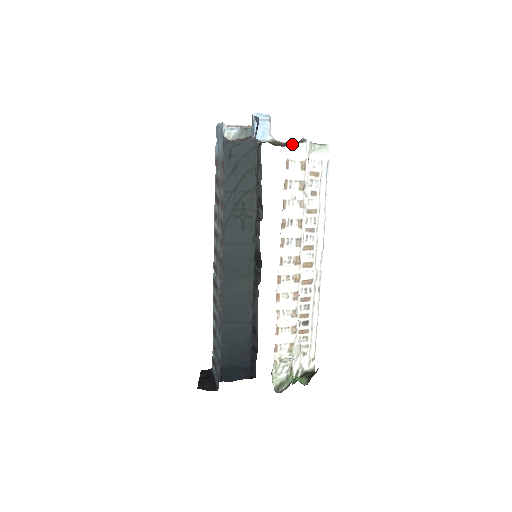
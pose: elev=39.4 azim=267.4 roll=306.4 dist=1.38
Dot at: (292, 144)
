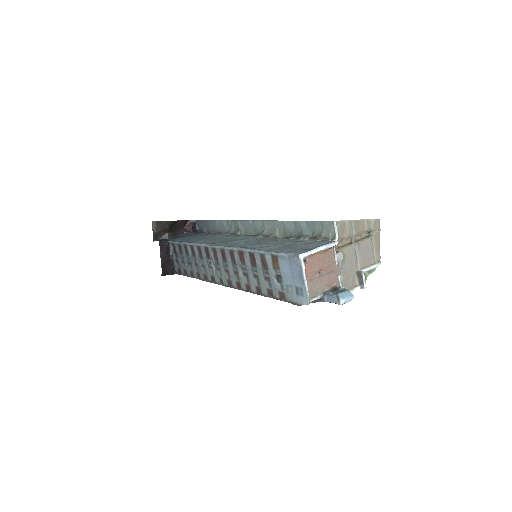
Dot at: occluded
